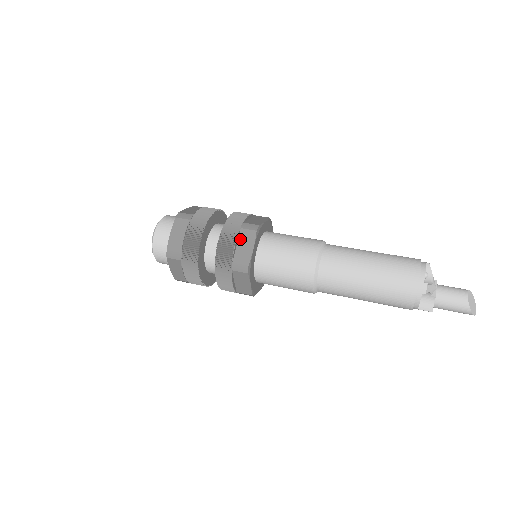
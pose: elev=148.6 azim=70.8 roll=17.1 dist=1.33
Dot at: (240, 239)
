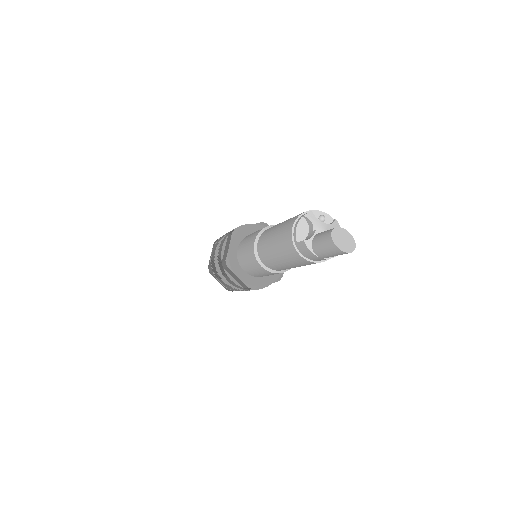
Dot at: occluded
